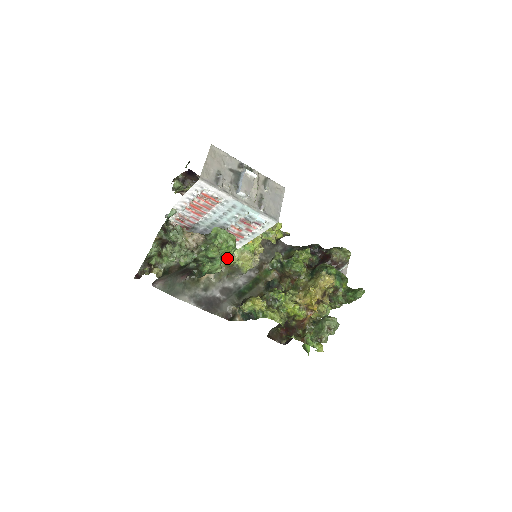
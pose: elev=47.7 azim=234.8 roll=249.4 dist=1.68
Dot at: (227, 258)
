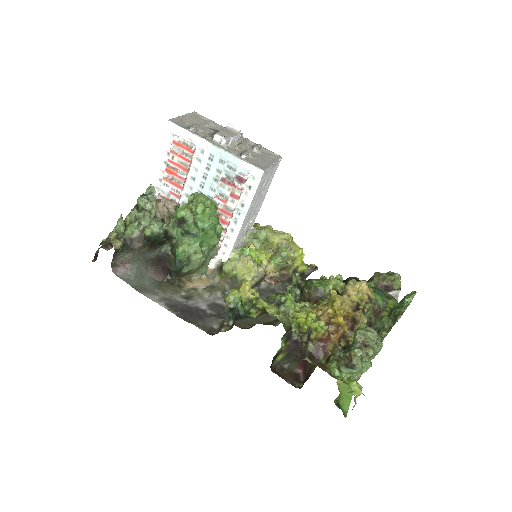
Dot at: (206, 232)
